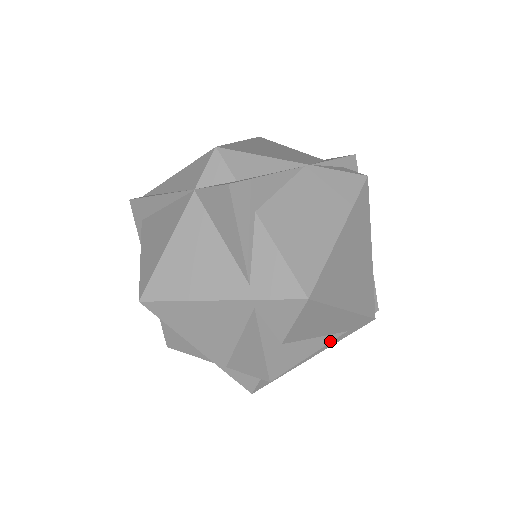
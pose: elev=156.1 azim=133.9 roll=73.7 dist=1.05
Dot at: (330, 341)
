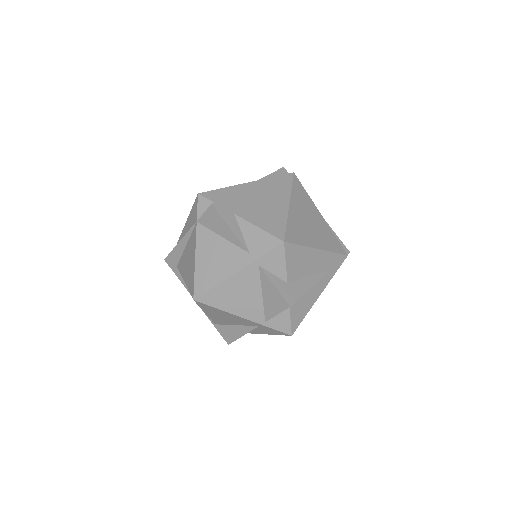
Dot at: (322, 277)
